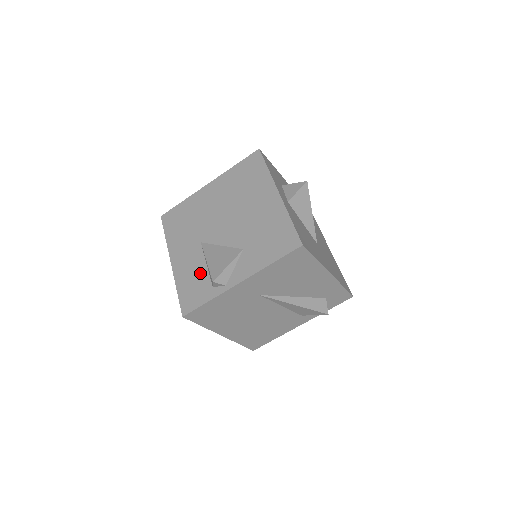
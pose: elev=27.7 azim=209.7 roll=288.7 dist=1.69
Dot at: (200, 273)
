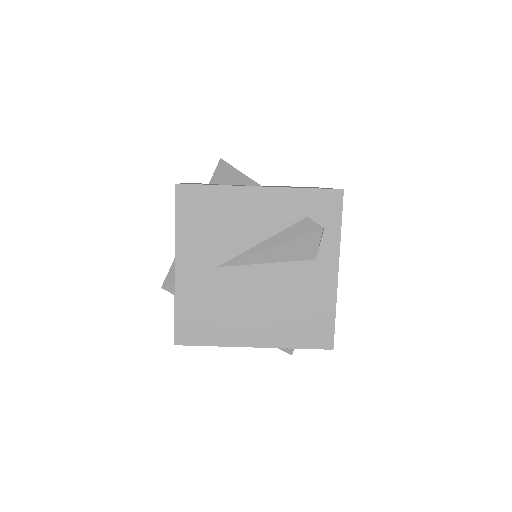
Dot at: occluded
